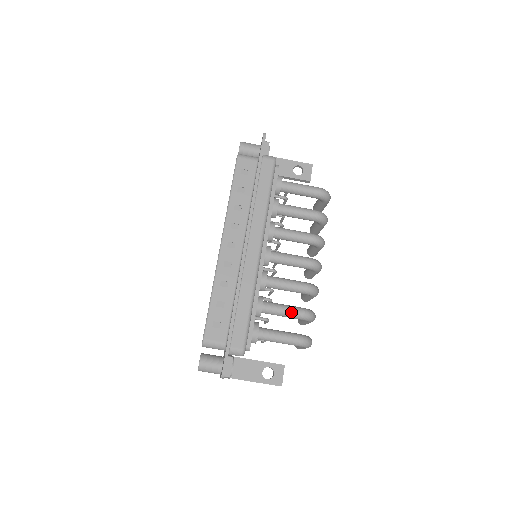
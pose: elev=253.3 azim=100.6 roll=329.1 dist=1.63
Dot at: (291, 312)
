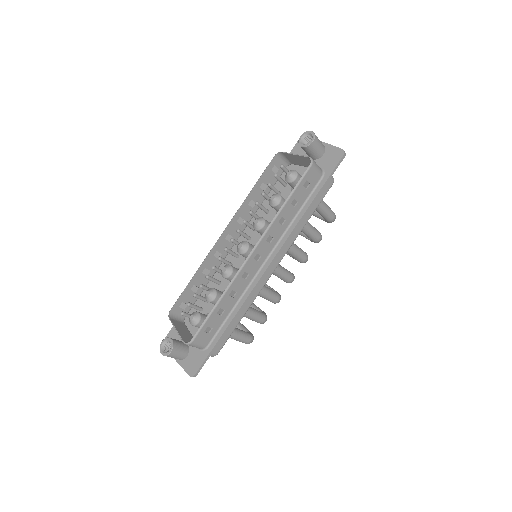
Dot at: (257, 319)
